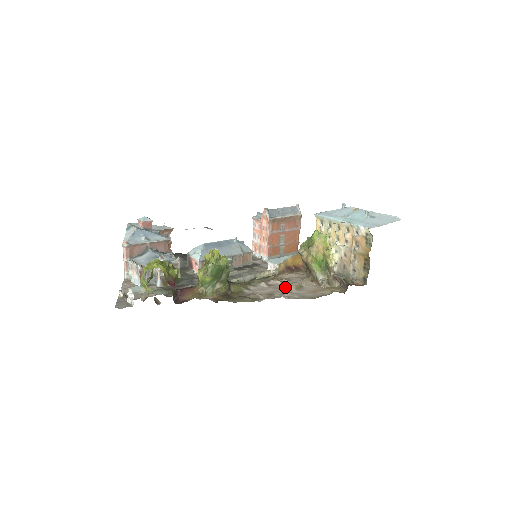
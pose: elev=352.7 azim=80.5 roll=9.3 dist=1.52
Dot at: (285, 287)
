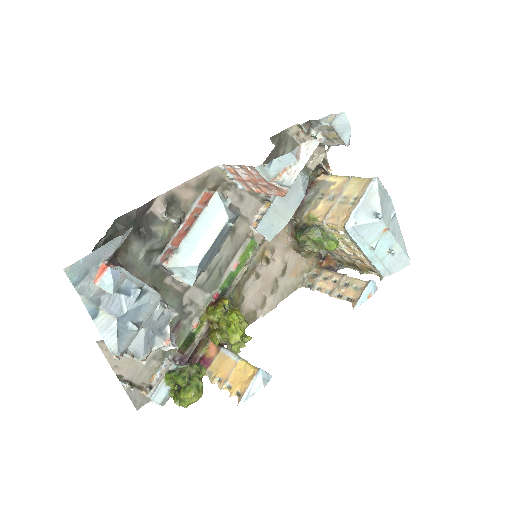
Dot at: (274, 278)
